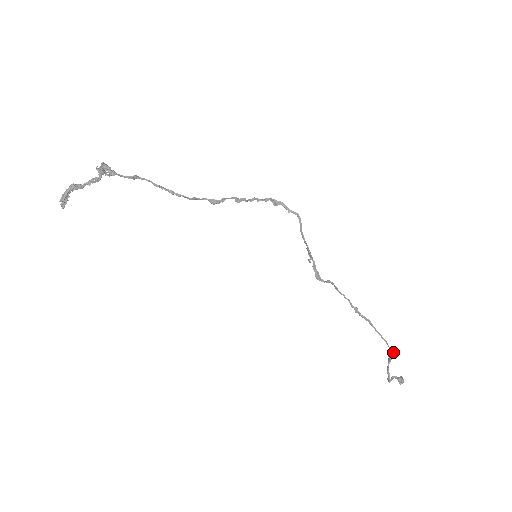
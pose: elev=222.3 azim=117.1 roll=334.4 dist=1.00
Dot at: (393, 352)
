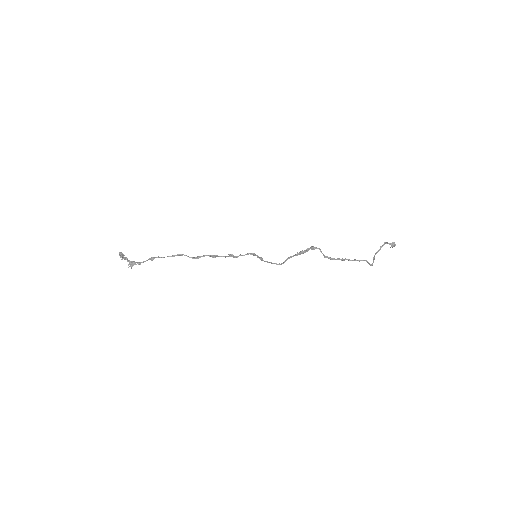
Dot at: occluded
